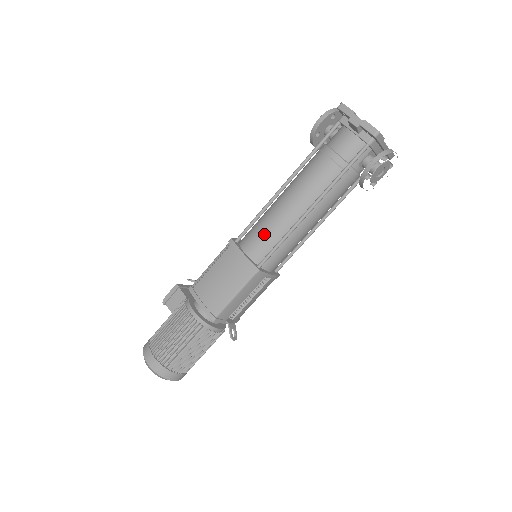
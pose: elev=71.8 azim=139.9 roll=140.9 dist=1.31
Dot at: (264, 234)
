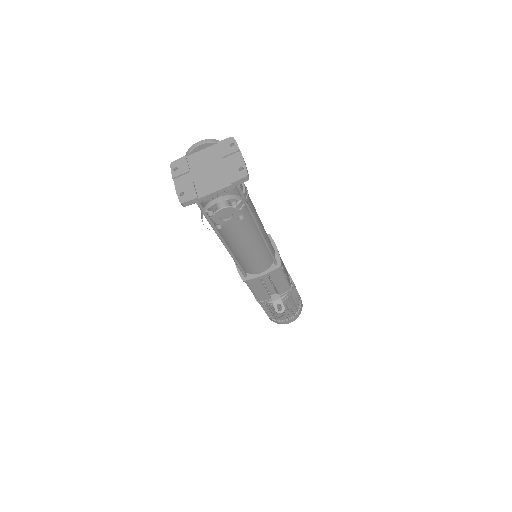
Dot at: occluded
